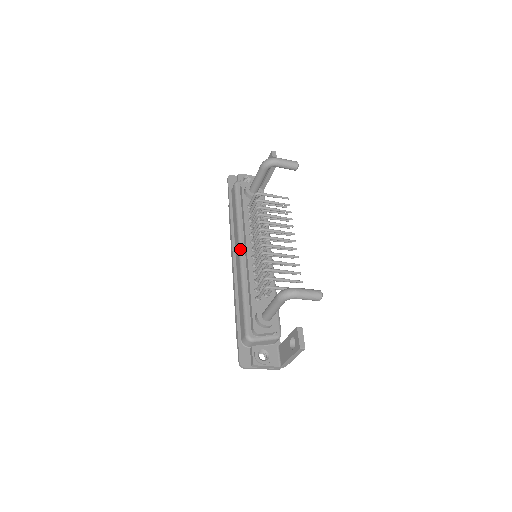
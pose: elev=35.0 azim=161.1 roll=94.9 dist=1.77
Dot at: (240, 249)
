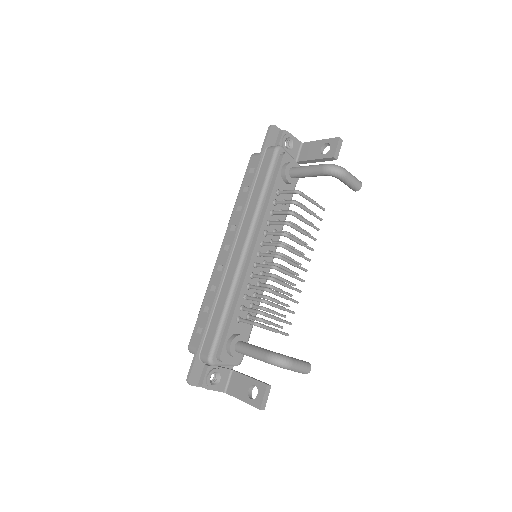
Dot at: (246, 247)
